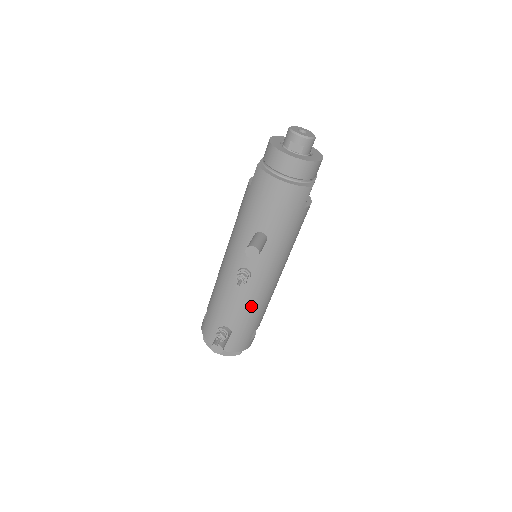
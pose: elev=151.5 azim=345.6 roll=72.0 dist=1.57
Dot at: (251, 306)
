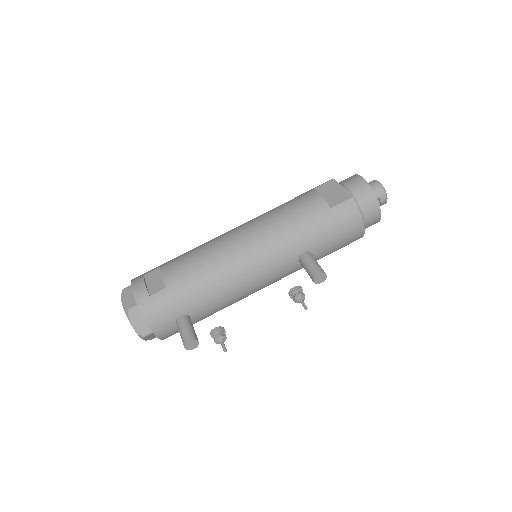
Dot at: (229, 305)
